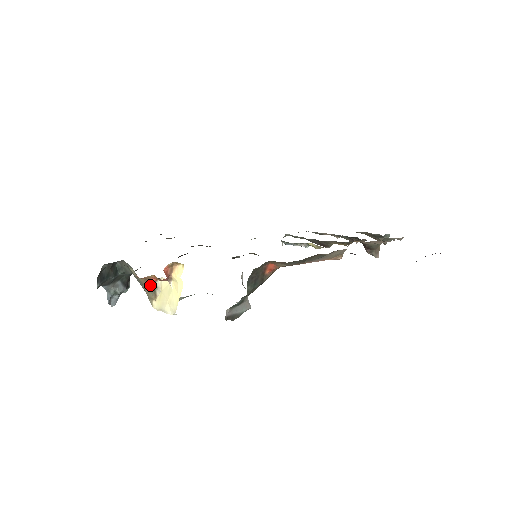
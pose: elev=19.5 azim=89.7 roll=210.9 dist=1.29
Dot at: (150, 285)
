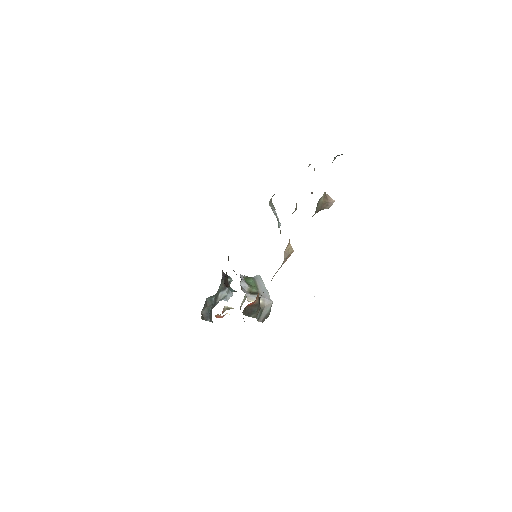
Dot at: (224, 311)
